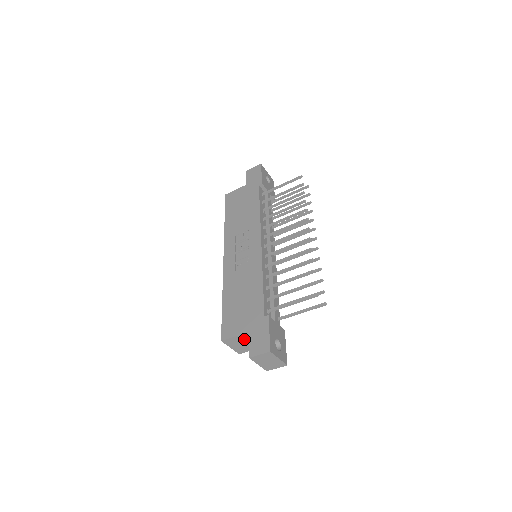
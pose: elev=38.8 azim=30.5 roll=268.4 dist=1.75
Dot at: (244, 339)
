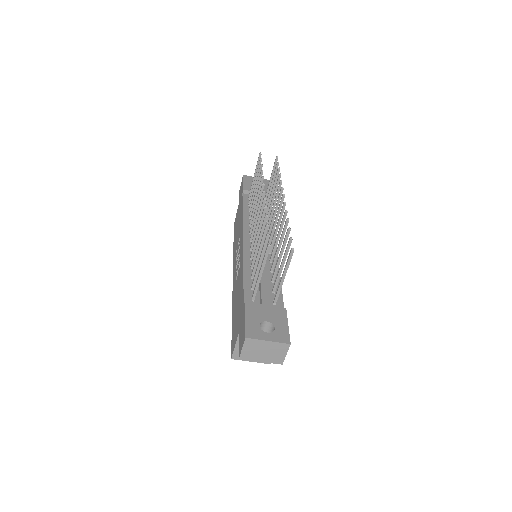
Dot at: occluded
